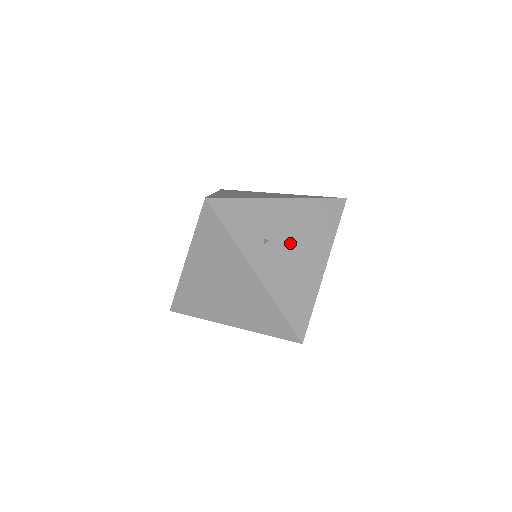
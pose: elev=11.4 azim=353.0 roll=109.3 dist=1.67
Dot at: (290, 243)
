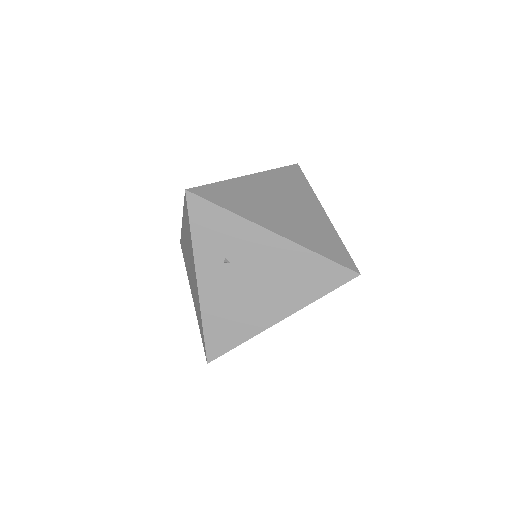
Dot at: (253, 278)
